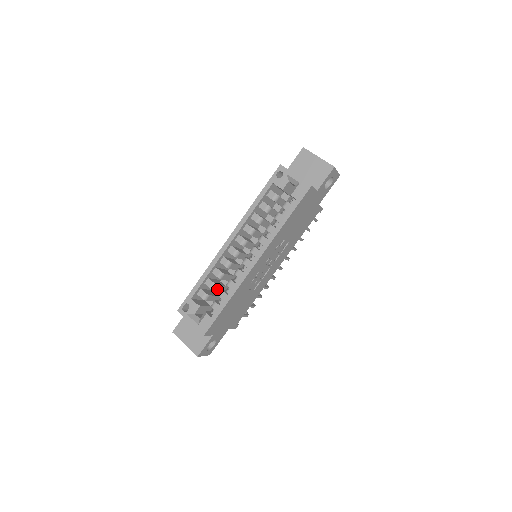
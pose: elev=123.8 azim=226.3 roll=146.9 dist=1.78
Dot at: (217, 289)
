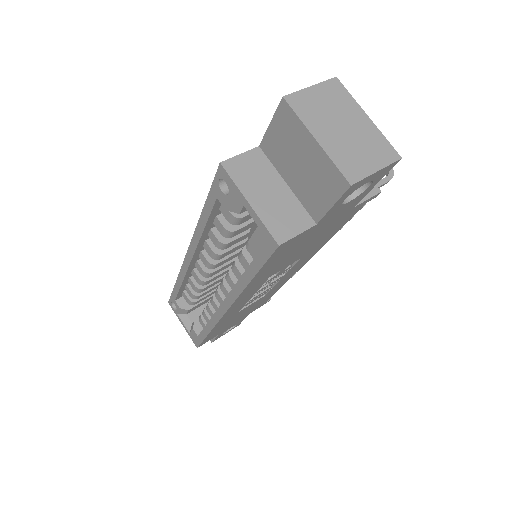
Dot at: (207, 292)
